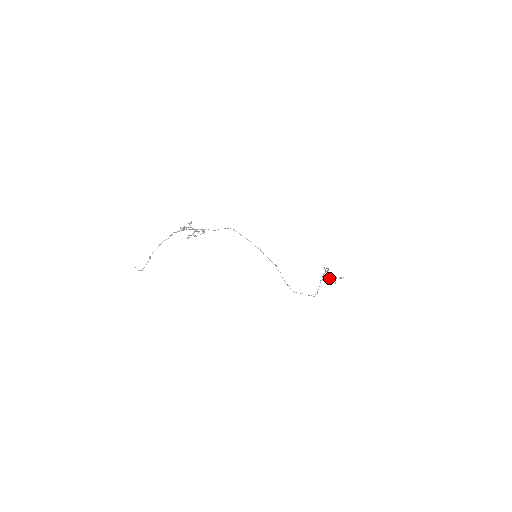
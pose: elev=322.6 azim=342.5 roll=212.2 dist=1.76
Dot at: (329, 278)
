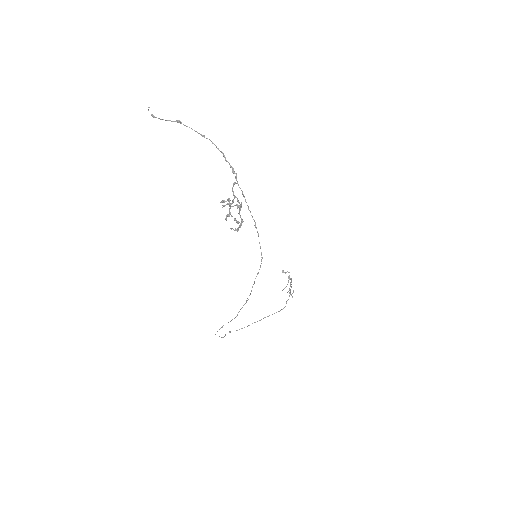
Dot at: (289, 279)
